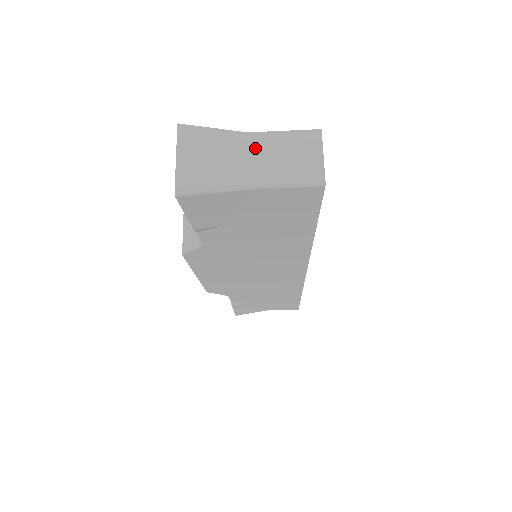
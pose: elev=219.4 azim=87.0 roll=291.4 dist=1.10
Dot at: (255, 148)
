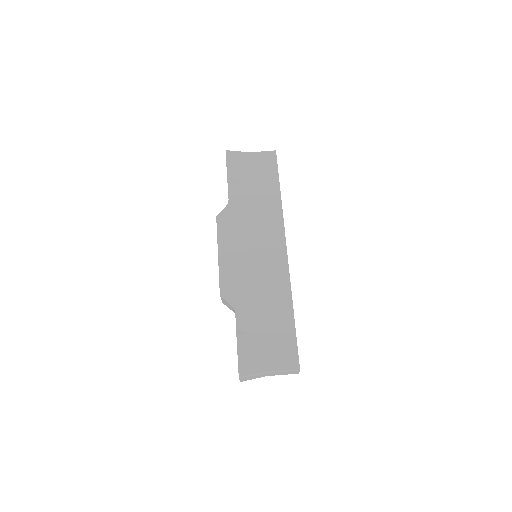
Dot at: occluded
